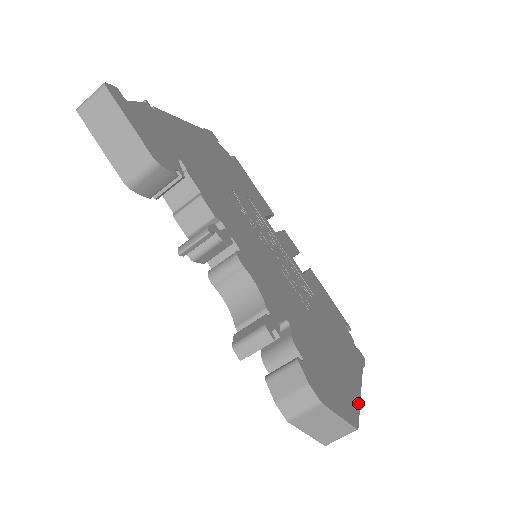
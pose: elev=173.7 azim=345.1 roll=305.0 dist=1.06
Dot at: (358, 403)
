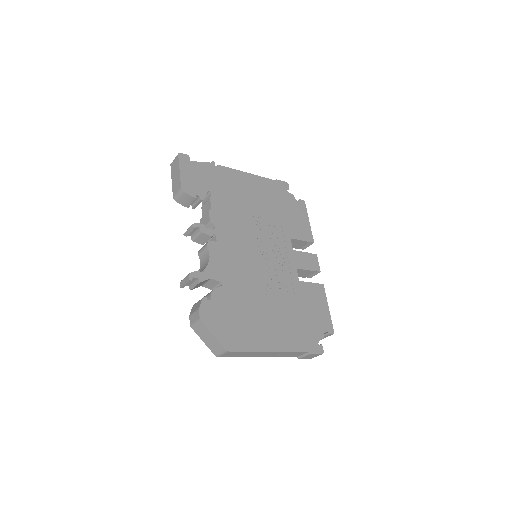
Dot at: (254, 349)
